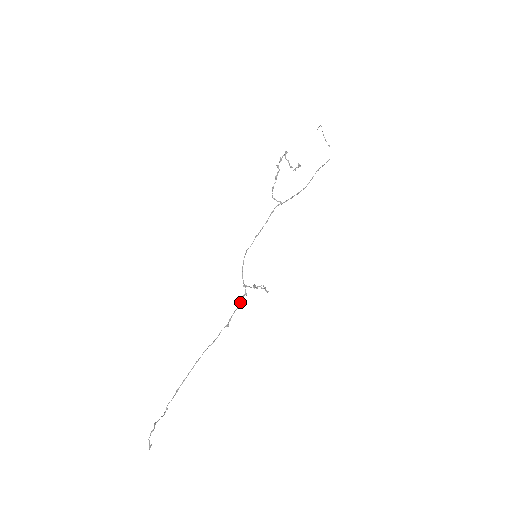
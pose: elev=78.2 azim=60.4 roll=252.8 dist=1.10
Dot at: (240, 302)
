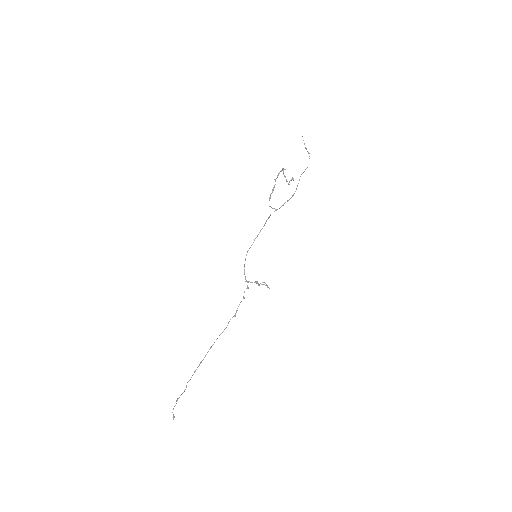
Dot at: occluded
